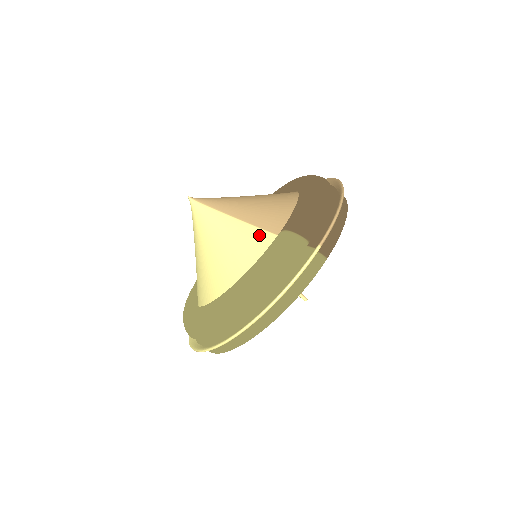
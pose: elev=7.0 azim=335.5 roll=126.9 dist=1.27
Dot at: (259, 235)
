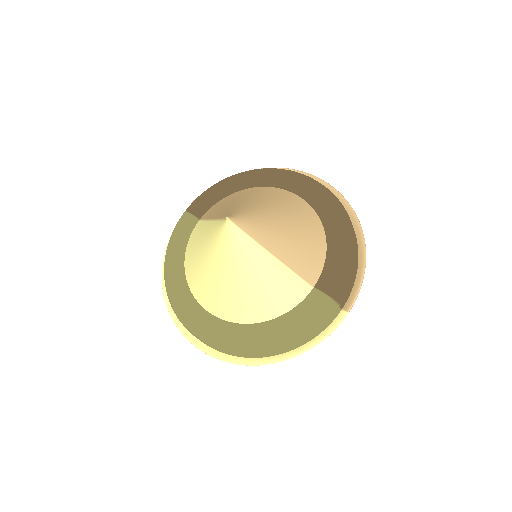
Dot at: (295, 282)
